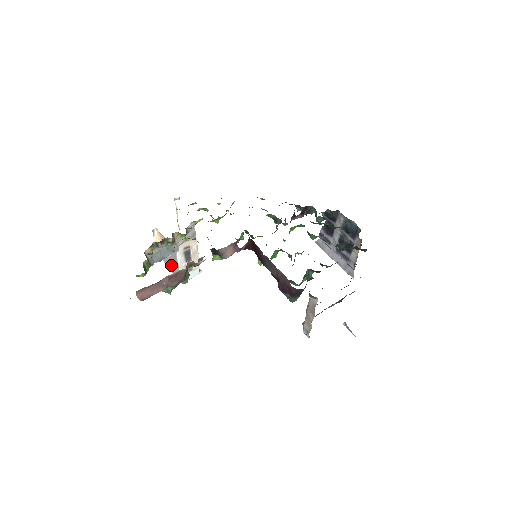
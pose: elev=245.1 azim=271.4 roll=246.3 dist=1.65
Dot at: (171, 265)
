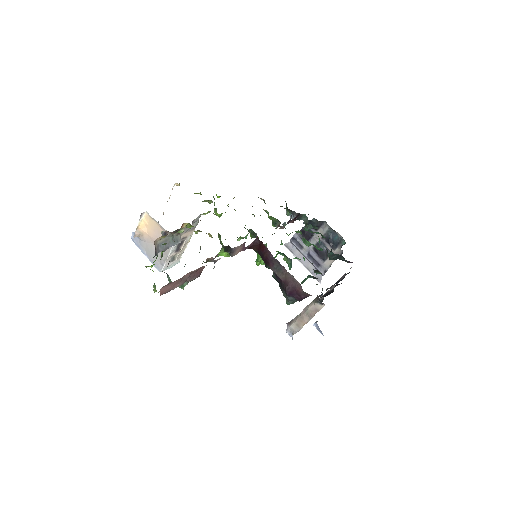
Dot at: (151, 252)
